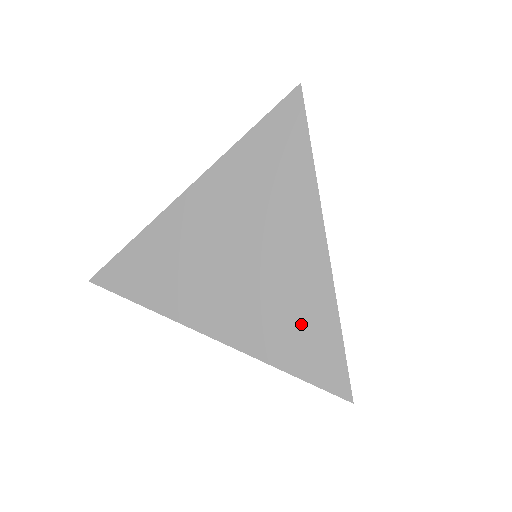
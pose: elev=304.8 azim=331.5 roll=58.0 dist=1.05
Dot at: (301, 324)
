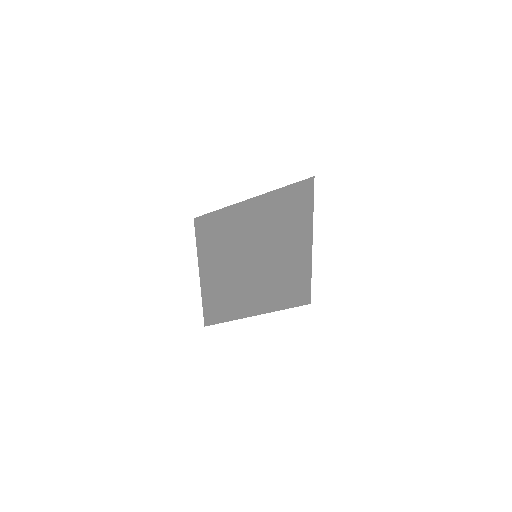
Dot at: (223, 280)
